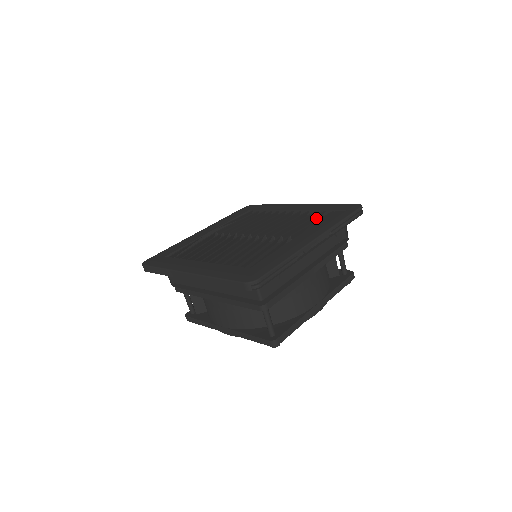
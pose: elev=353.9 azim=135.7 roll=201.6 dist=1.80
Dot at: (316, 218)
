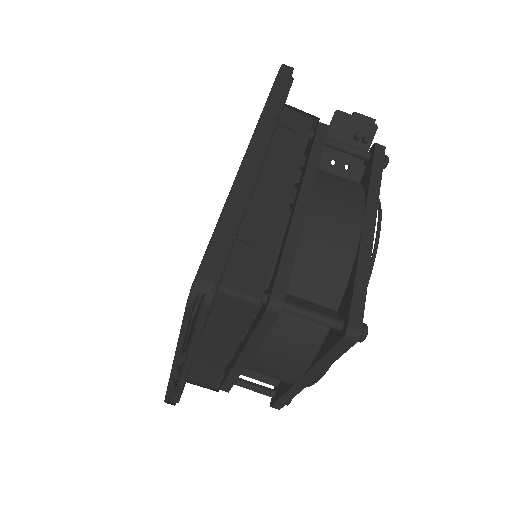
Dot at: occluded
